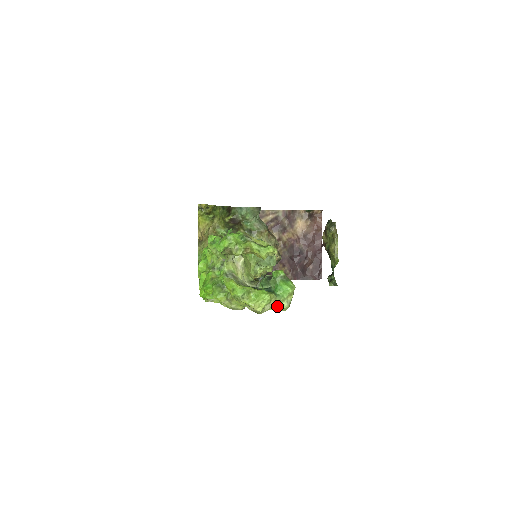
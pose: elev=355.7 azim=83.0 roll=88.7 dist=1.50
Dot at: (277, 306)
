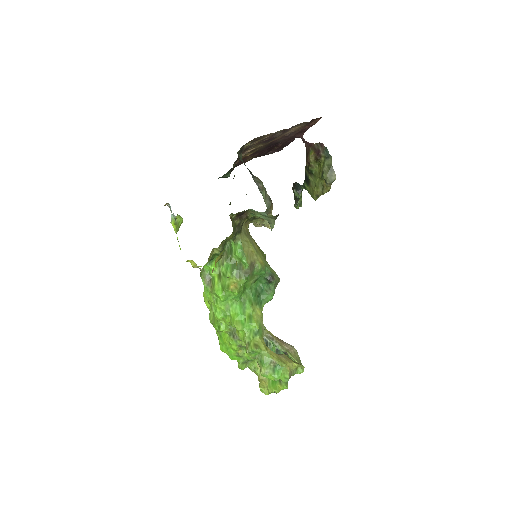
Dot at: occluded
